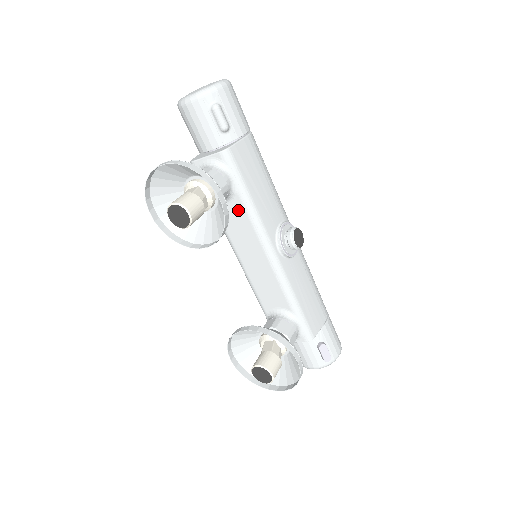
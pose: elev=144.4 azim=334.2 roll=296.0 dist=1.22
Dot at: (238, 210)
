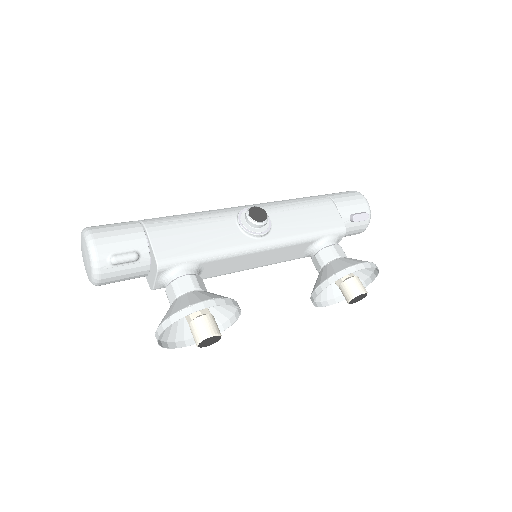
Dot at: (213, 265)
